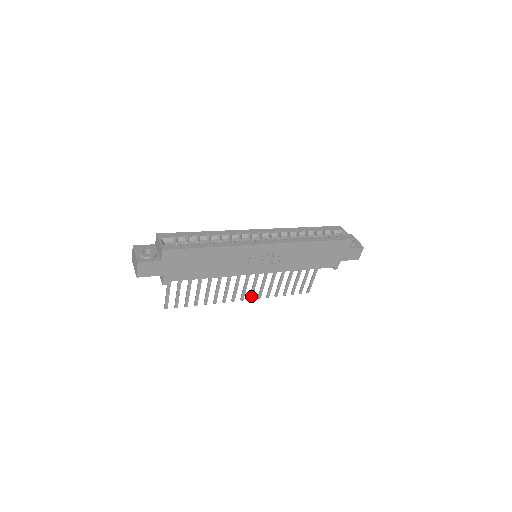
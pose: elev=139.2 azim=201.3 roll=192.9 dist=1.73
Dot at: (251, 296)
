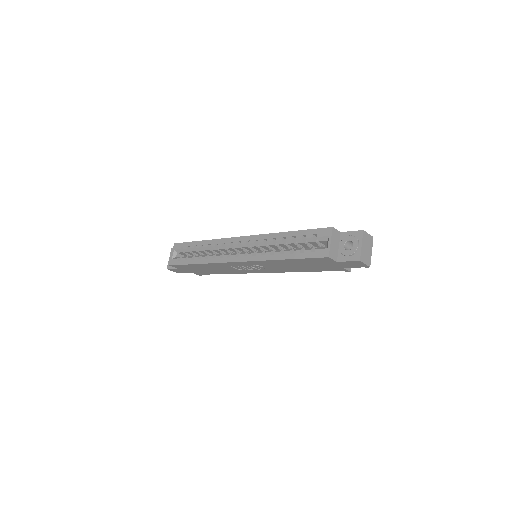
Dot at: occluded
